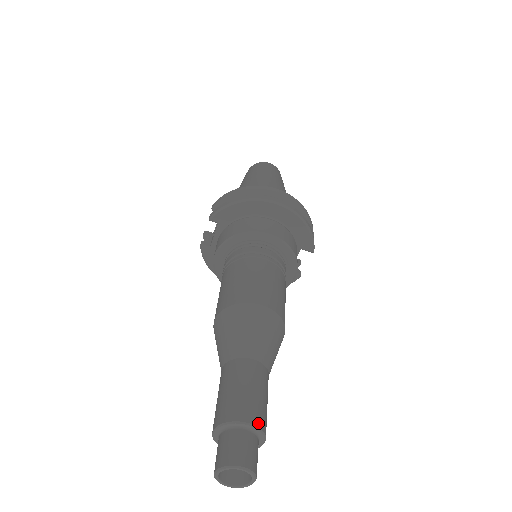
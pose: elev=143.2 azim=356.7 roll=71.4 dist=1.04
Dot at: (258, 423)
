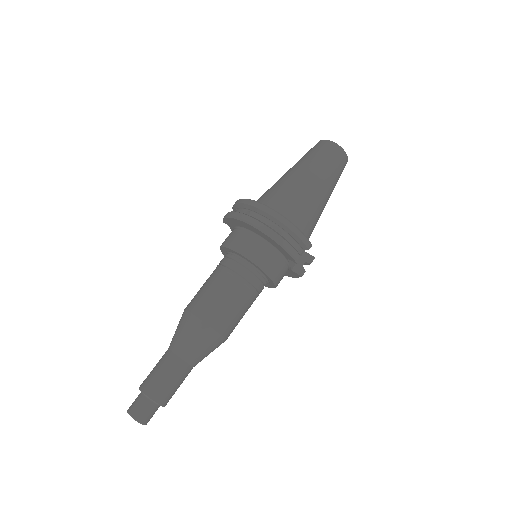
Dot at: (153, 397)
